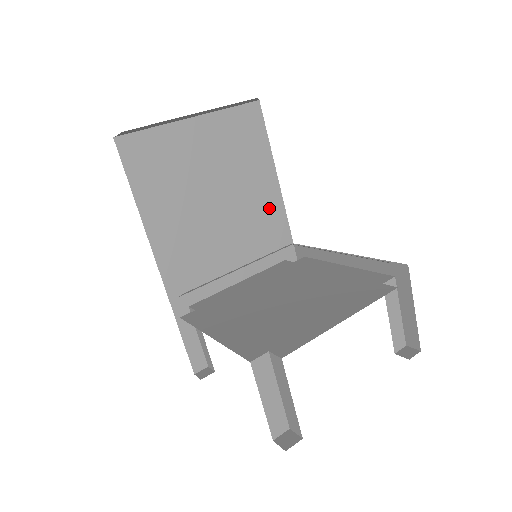
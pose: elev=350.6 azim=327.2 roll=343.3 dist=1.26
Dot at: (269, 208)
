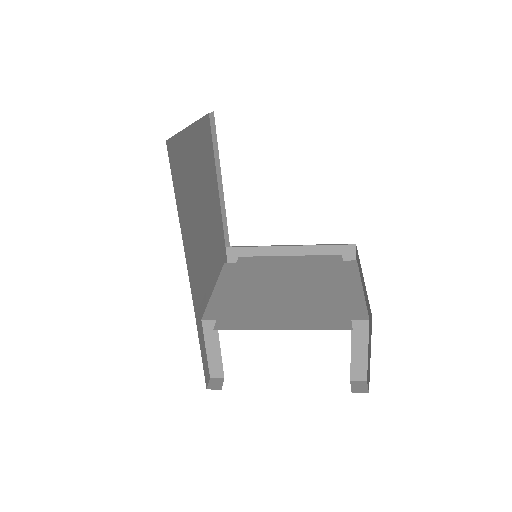
Dot at: (217, 215)
